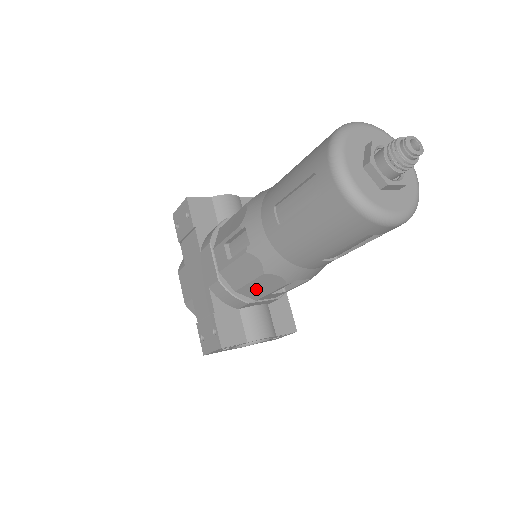
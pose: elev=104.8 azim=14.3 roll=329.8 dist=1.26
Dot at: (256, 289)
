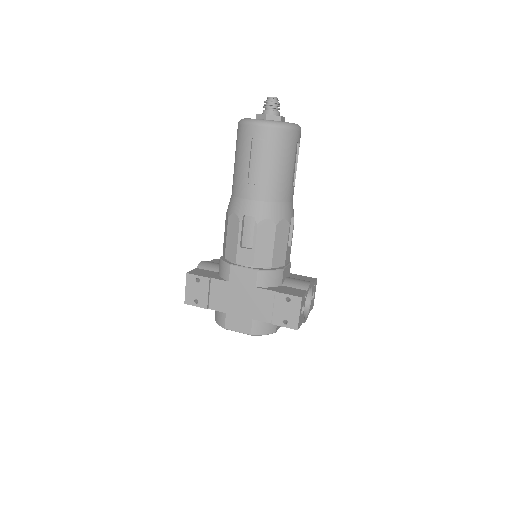
Dot at: (279, 250)
